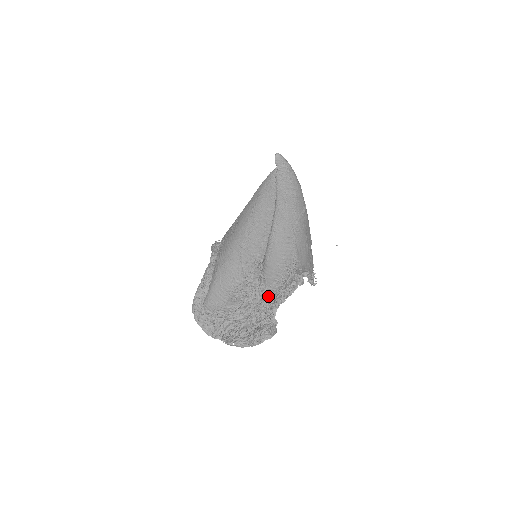
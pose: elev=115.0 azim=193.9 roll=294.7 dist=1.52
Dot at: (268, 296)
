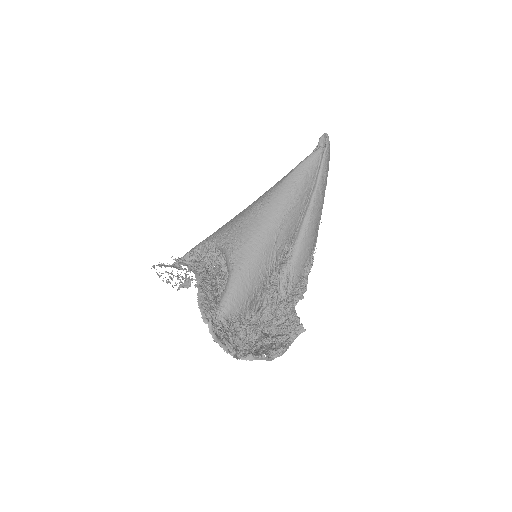
Dot at: (290, 291)
